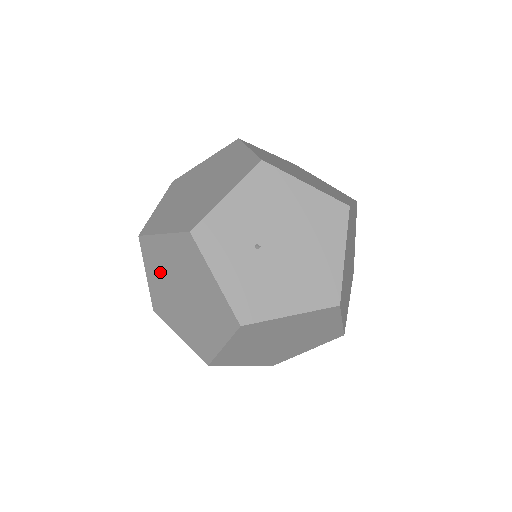
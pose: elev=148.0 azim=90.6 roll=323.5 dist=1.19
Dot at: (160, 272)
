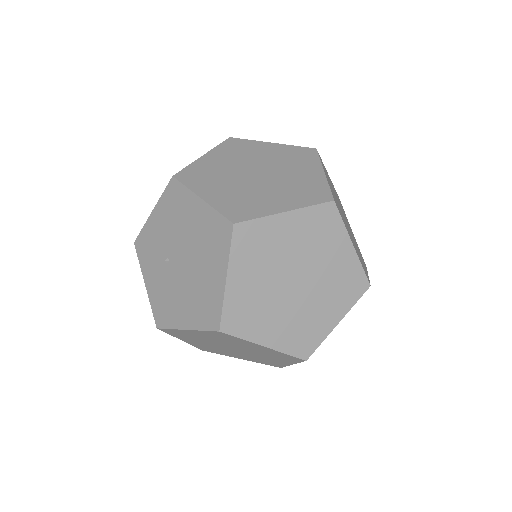
Dot at: occluded
